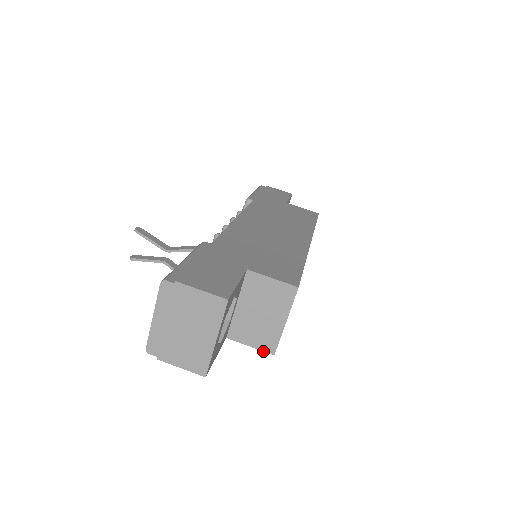
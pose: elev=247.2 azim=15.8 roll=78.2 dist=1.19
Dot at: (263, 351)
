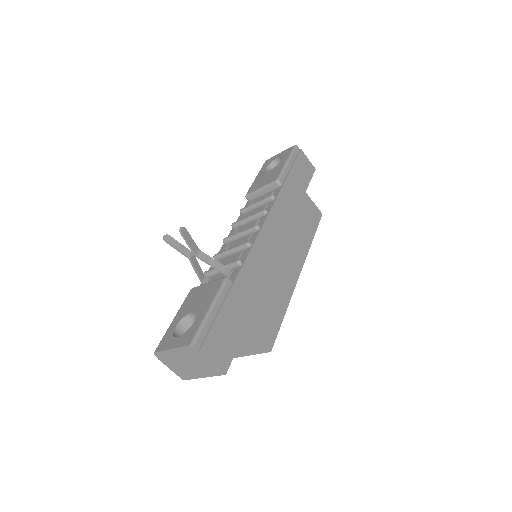
Dot at: occluded
